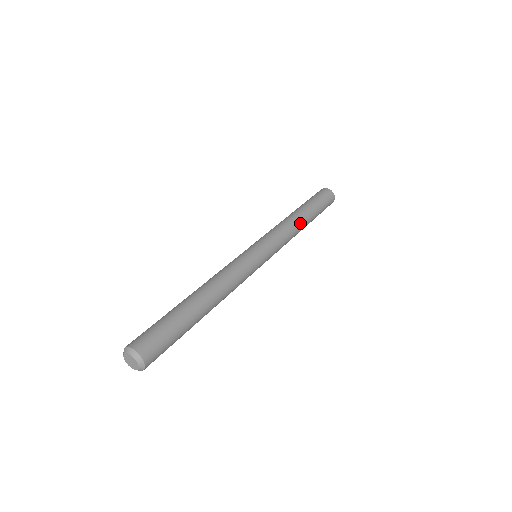
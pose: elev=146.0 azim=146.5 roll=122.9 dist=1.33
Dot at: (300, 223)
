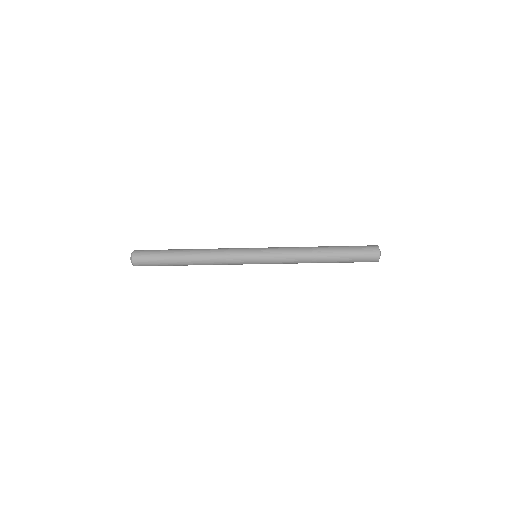
Dot at: (312, 255)
